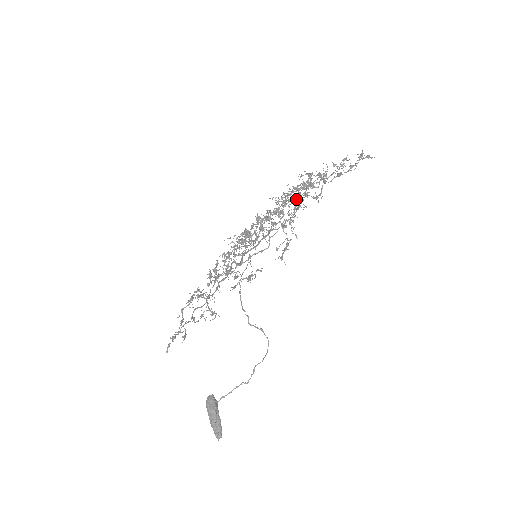
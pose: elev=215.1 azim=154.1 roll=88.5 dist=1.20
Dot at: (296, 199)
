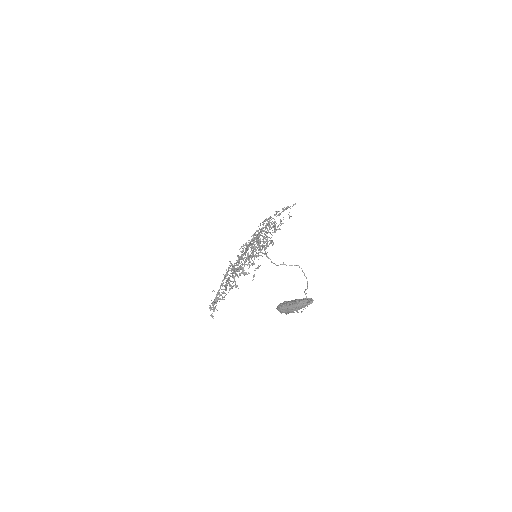
Dot at: occluded
